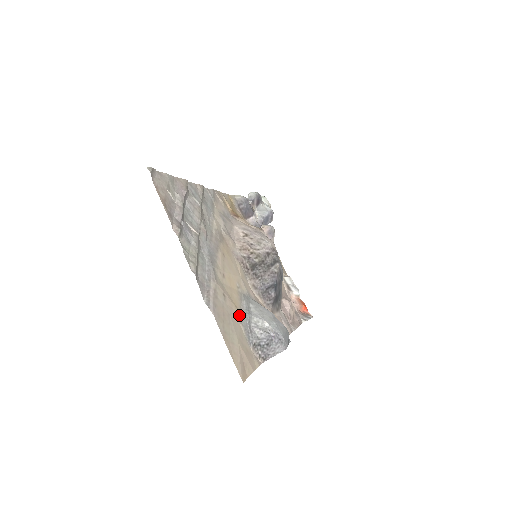
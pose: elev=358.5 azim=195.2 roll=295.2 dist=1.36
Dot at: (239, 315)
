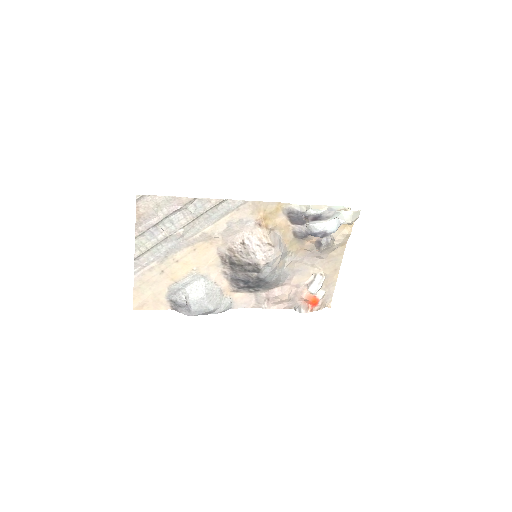
Dot at: (172, 284)
